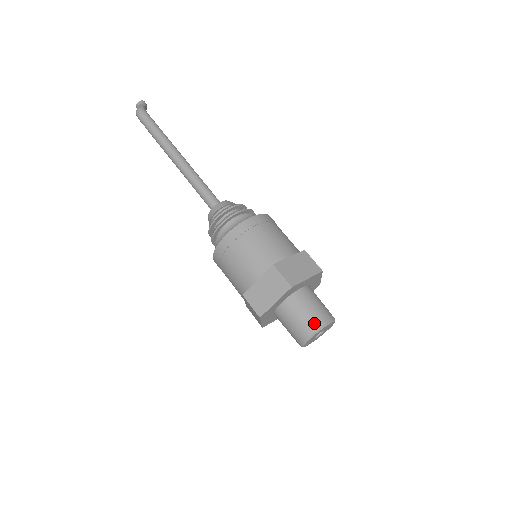
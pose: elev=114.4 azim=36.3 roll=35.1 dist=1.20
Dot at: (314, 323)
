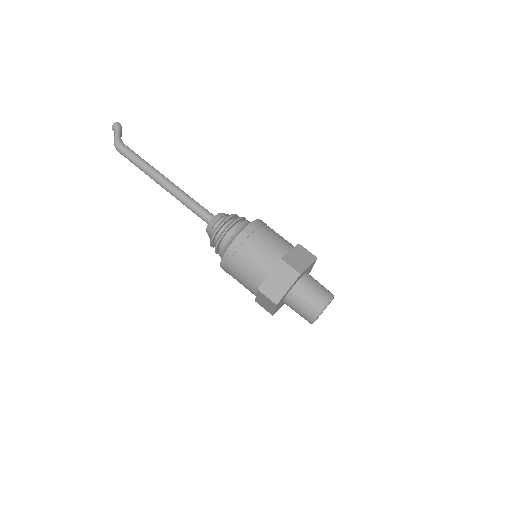
Dot at: (310, 316)
